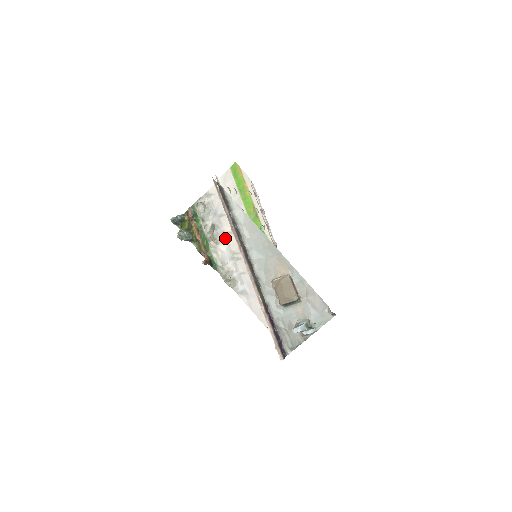
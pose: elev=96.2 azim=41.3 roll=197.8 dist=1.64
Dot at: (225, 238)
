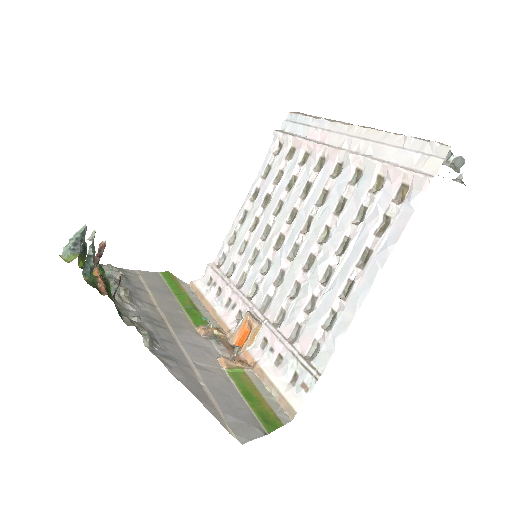
Dot at: (141, 303)
